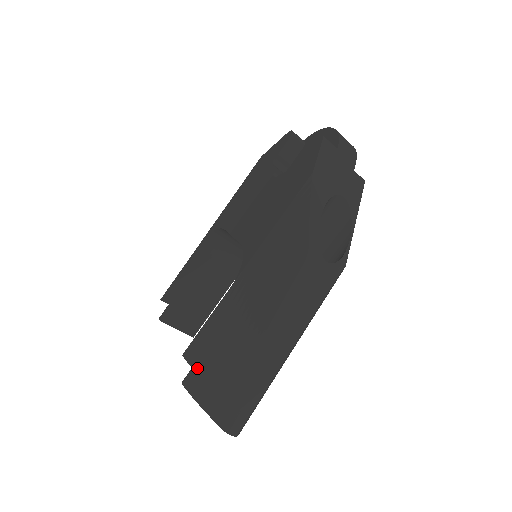
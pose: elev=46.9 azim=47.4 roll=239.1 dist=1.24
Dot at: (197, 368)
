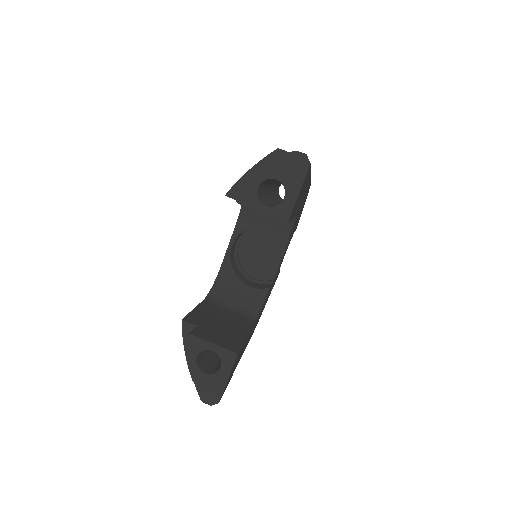
Dot at: (242, 177)
